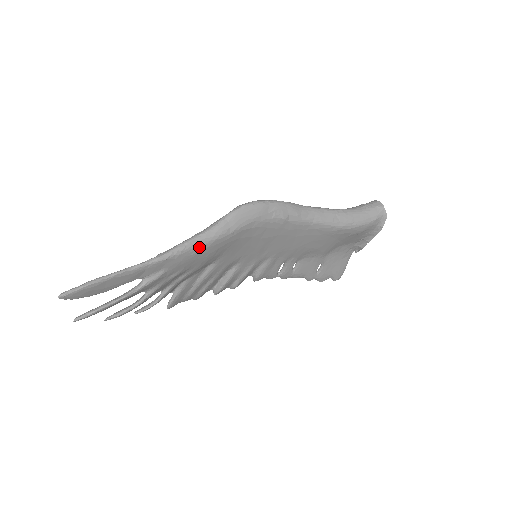
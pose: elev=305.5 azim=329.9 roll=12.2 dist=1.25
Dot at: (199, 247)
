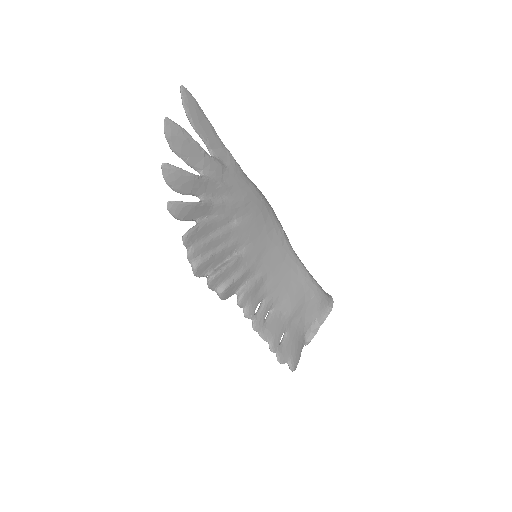
Dot at: (247, 179)
